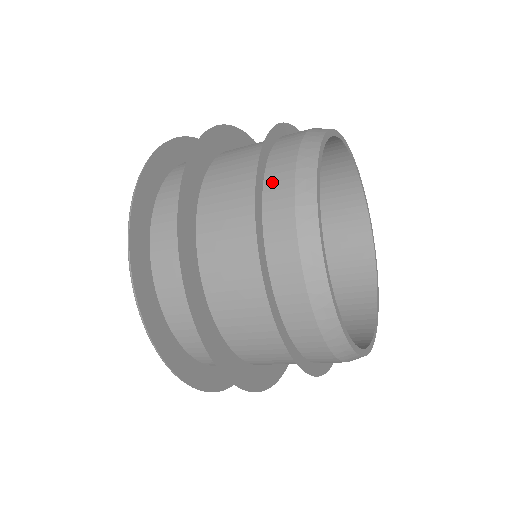
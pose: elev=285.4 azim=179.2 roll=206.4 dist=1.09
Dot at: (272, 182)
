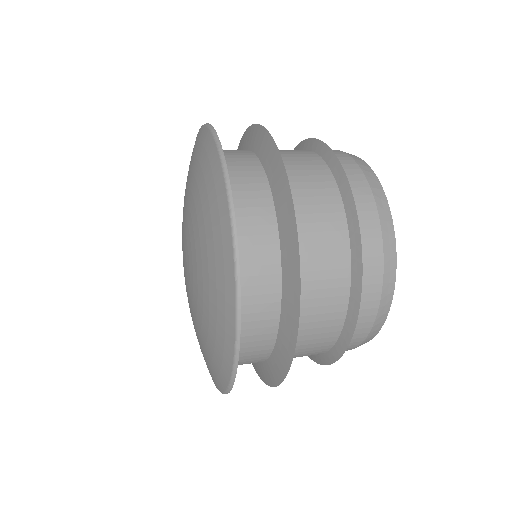
Dot at: occluded
